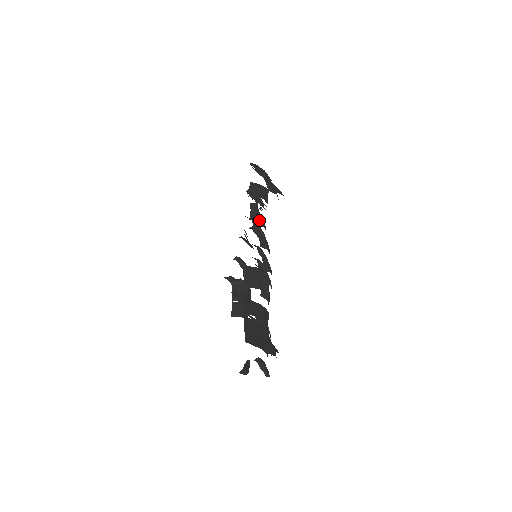
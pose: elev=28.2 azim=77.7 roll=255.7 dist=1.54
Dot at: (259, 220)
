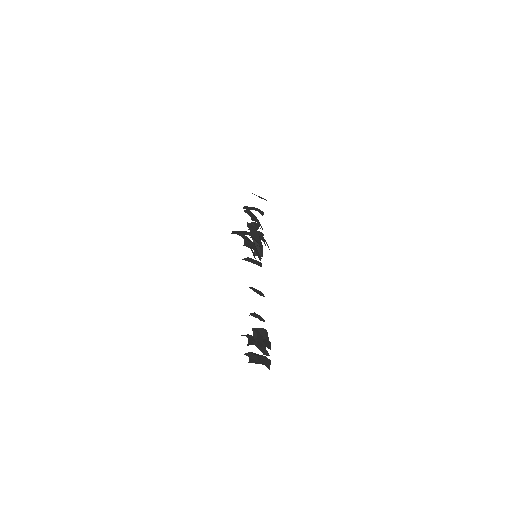
Dot at: occluded
